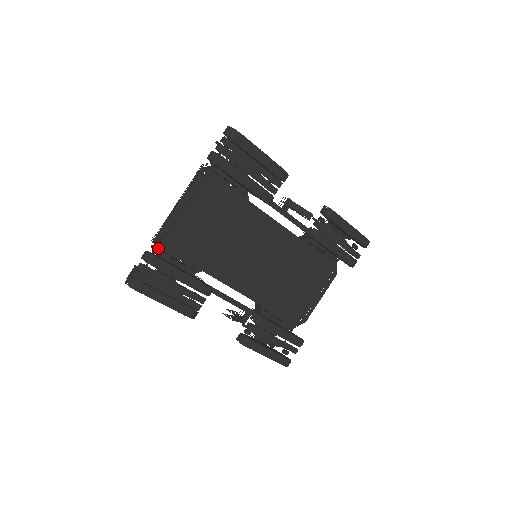
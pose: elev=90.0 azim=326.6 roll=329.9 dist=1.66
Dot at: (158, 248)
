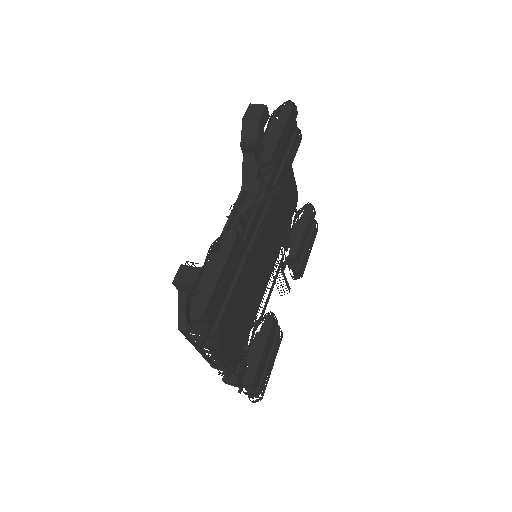
Dot at: occluded
